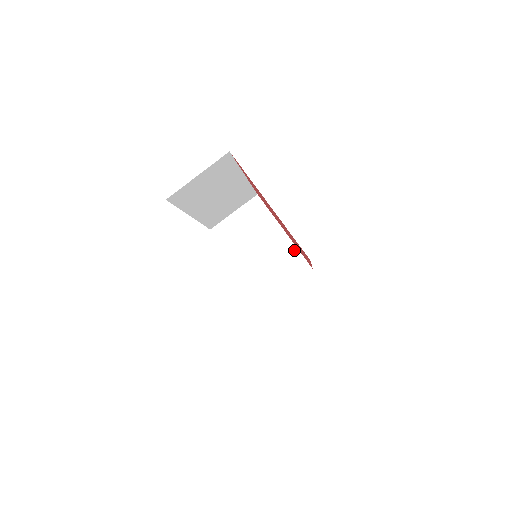
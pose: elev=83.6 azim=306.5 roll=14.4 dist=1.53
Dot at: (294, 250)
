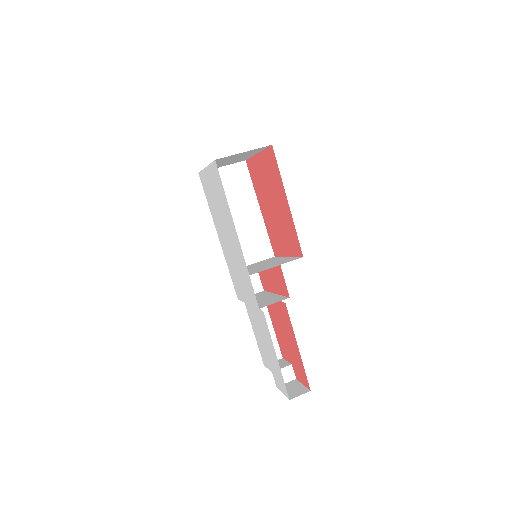
Dot at: occluded
